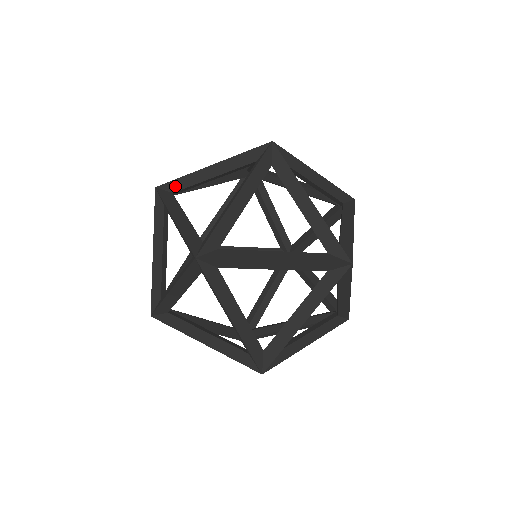
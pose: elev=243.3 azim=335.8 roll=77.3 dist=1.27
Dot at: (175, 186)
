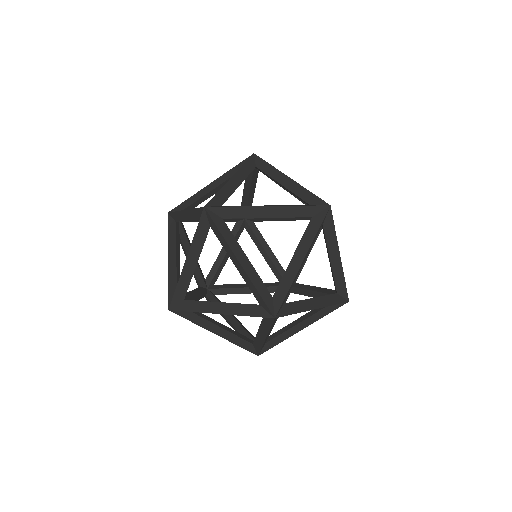
Dot at: (175, 217)
